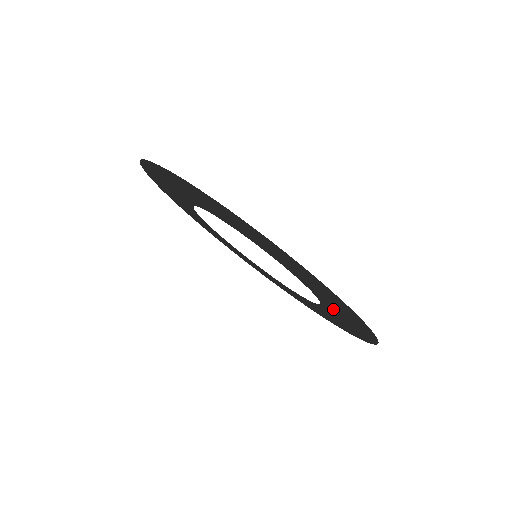
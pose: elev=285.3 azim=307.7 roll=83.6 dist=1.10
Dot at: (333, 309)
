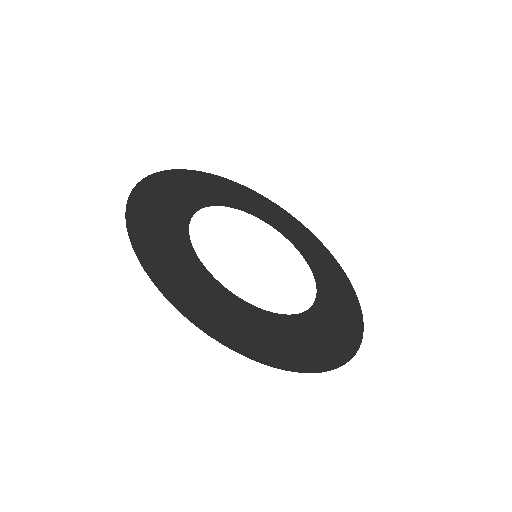
Dot at: (301, 329)
